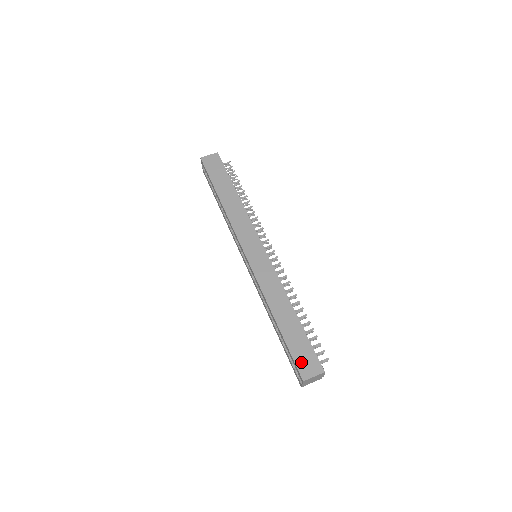
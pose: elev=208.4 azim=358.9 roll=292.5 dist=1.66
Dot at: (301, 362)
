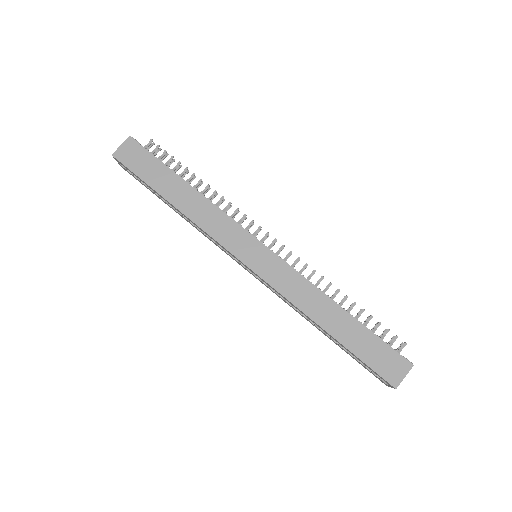
Dot at: (382, 368)
